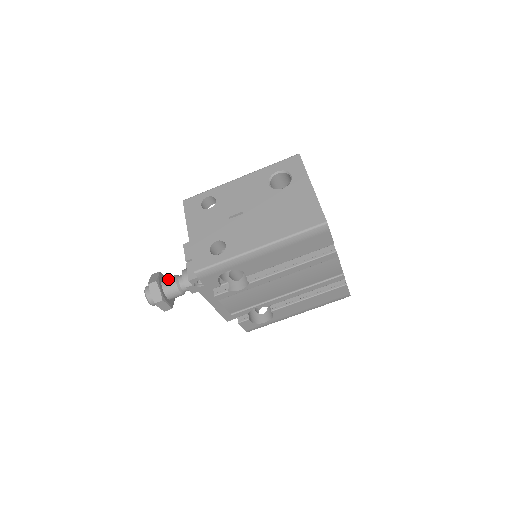
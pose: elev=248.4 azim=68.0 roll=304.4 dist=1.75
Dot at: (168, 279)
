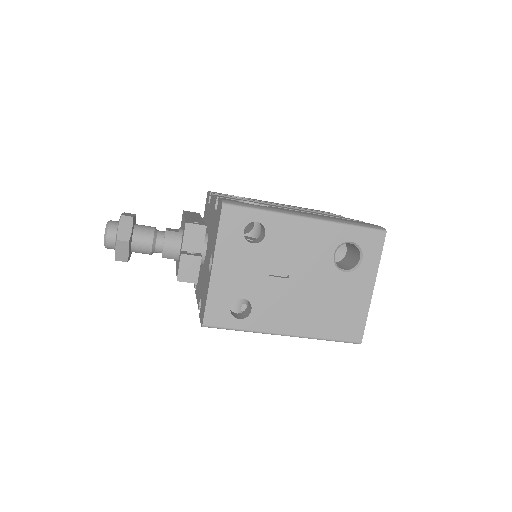
Dot at: (143, 236)
